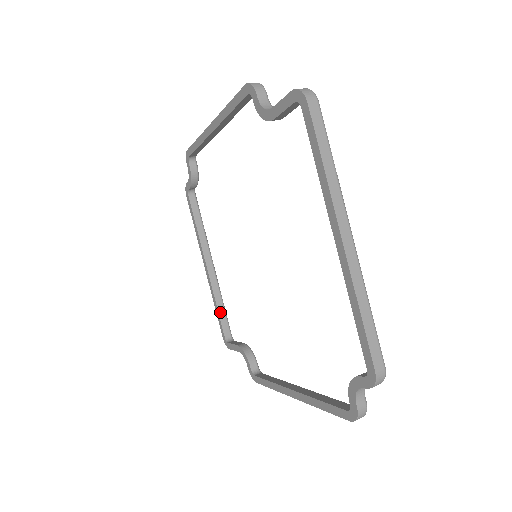
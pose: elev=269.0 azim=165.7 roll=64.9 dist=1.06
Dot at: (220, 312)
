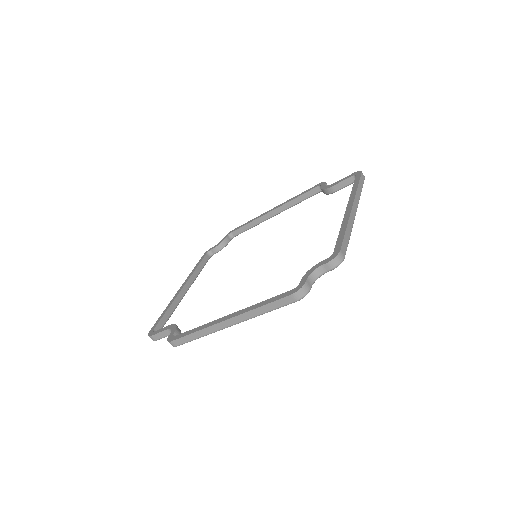
Dot at: (166, 315)
